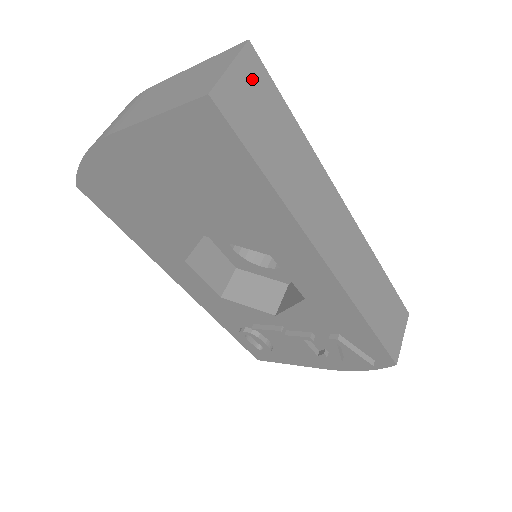
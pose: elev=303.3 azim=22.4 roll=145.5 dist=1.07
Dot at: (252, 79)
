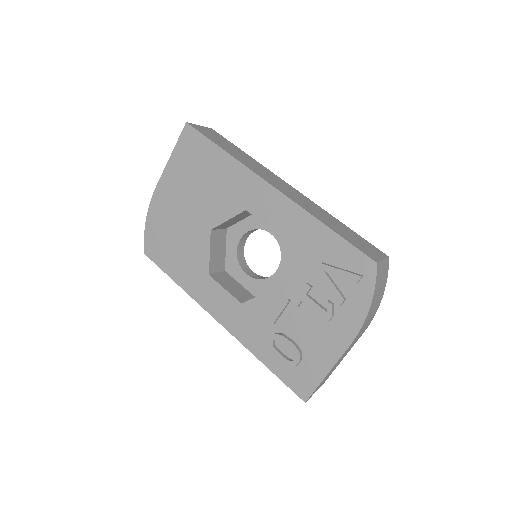
Dot at: (213, 133)
